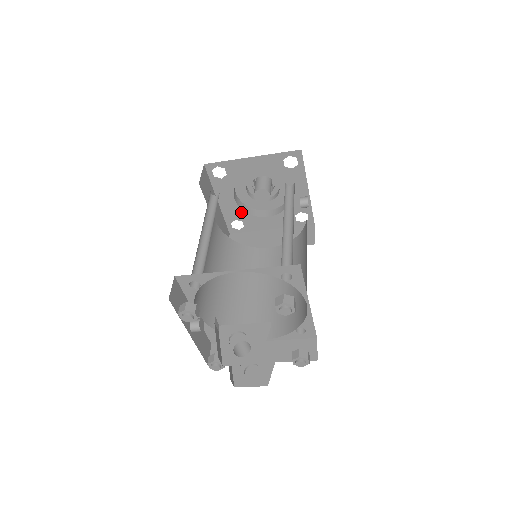
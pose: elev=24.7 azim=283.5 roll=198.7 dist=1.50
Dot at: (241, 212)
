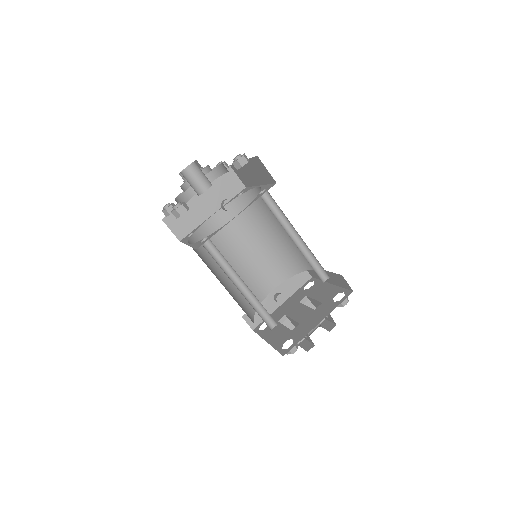
Dot at: (213, 180)
